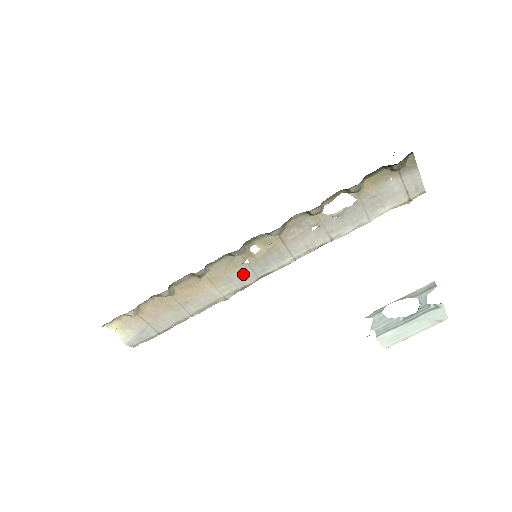
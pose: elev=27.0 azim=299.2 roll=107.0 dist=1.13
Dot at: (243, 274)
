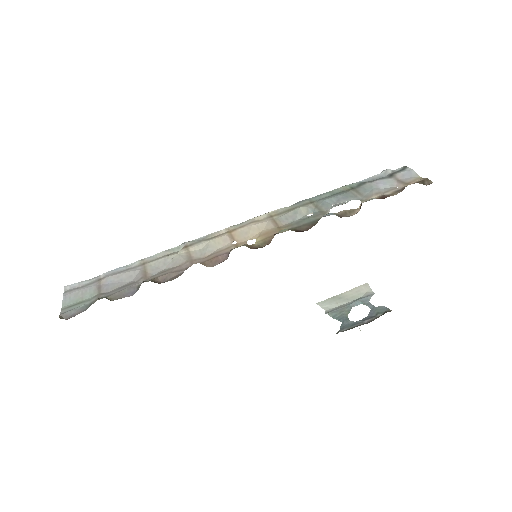
Dot at: (221, 242)
